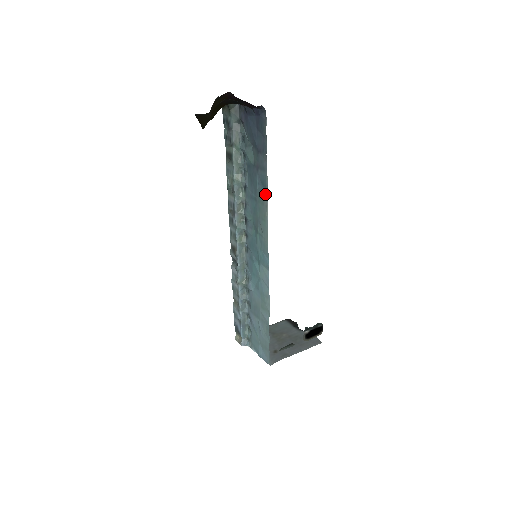
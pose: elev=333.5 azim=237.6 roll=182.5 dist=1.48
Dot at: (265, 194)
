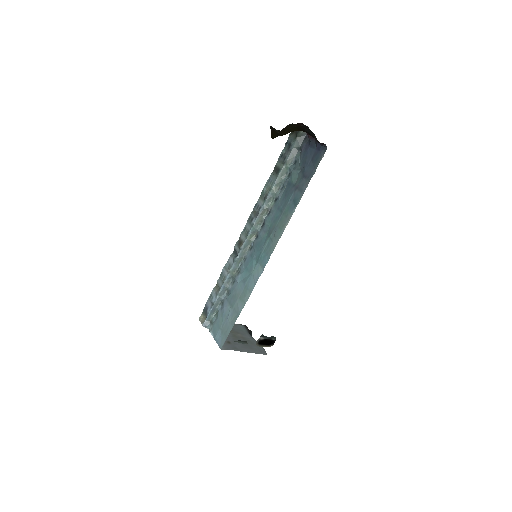
Dot at: (293, 210)
